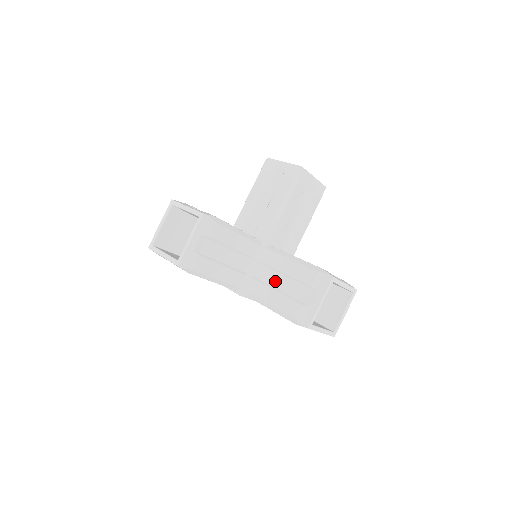
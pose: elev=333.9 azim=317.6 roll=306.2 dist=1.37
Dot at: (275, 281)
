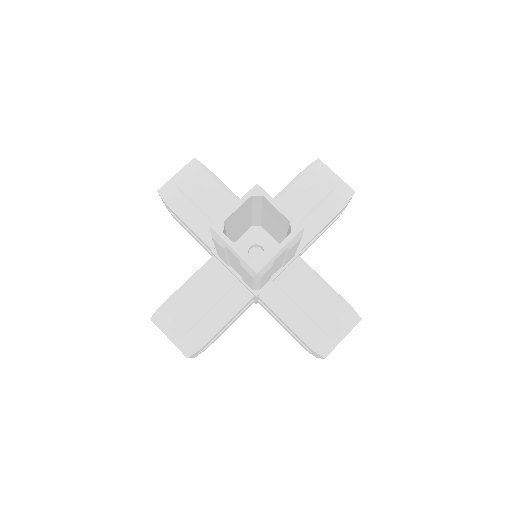
Dot at: occluded
